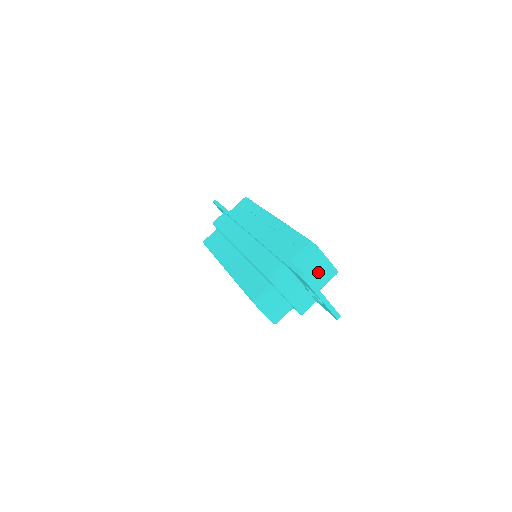
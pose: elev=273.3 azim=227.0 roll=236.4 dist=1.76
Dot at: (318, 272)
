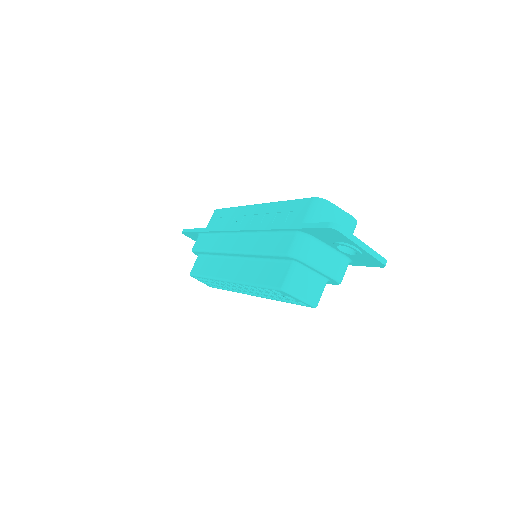
Dot at: occluded
